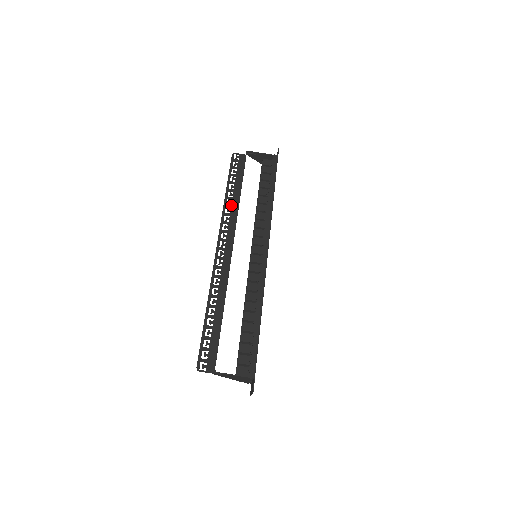
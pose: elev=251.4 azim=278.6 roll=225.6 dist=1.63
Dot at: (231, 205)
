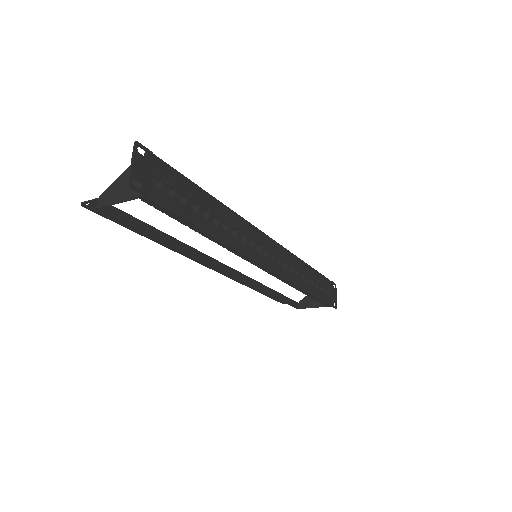
Dot at: occluded
